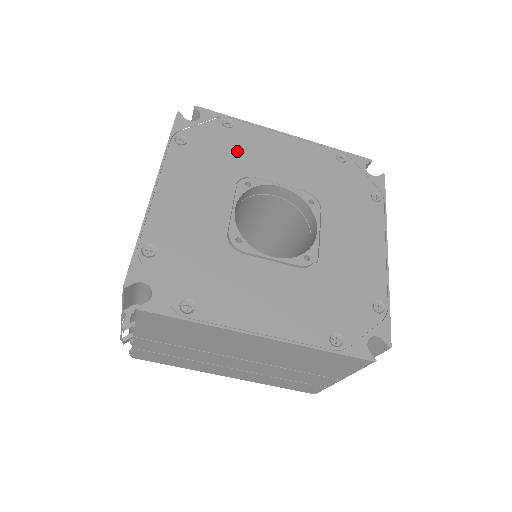
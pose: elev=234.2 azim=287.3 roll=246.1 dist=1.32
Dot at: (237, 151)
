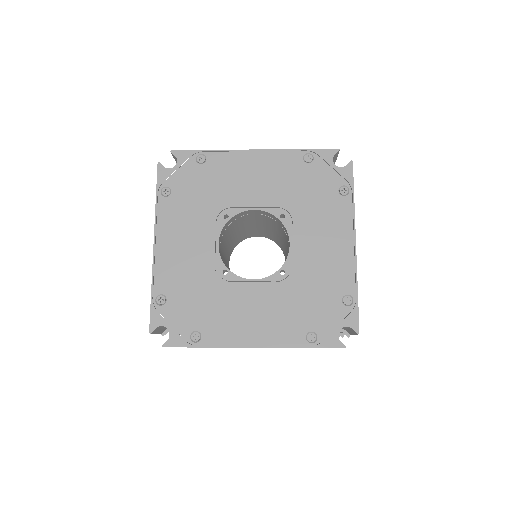
Dot at: (213, 186)
